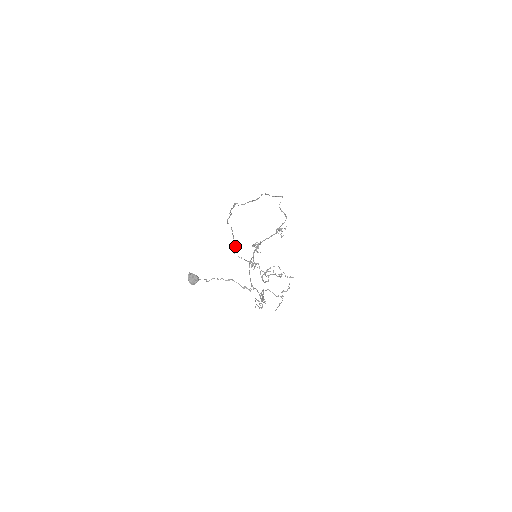
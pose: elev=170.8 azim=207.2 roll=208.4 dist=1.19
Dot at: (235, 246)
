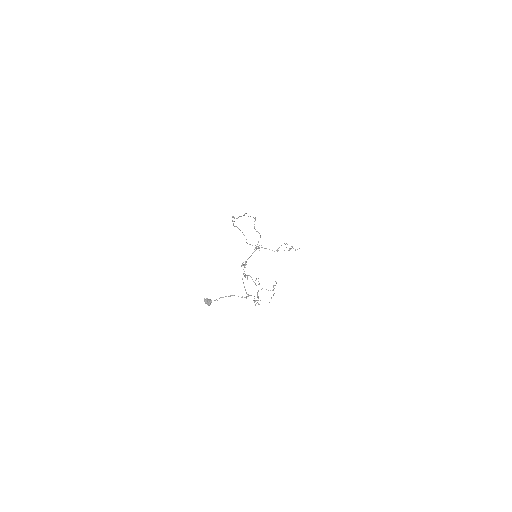
Dot at: occluded
